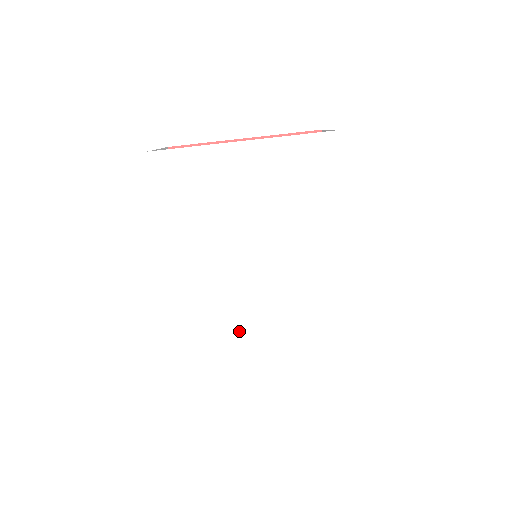
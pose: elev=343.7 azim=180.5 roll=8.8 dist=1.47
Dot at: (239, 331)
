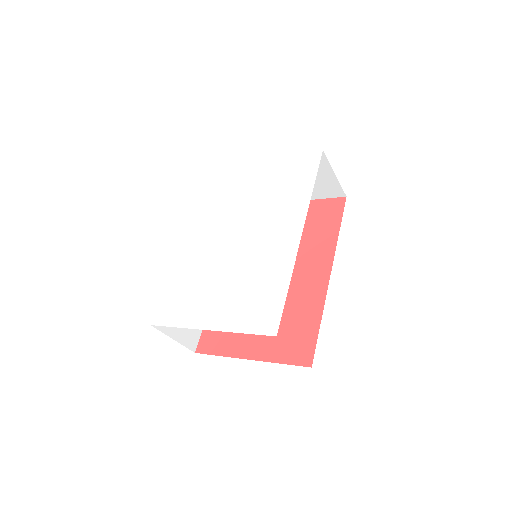
Dot at: (207, 282)
